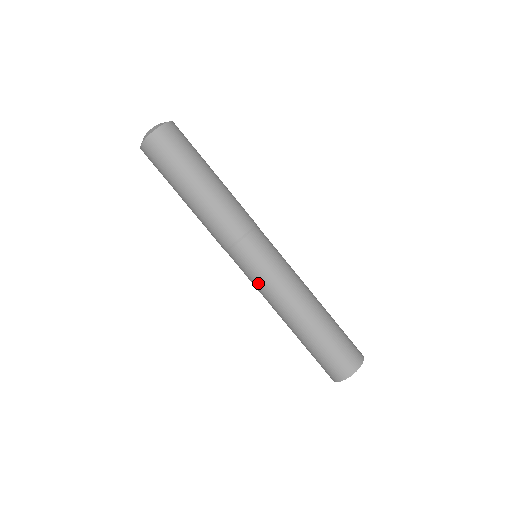
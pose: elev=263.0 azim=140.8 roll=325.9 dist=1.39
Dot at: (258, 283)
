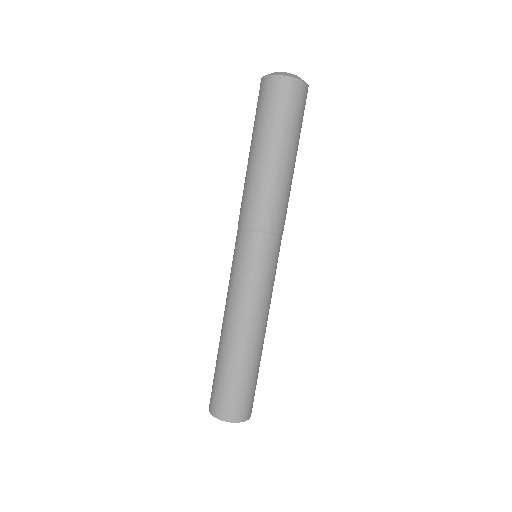
Dot at: (235, 278)
